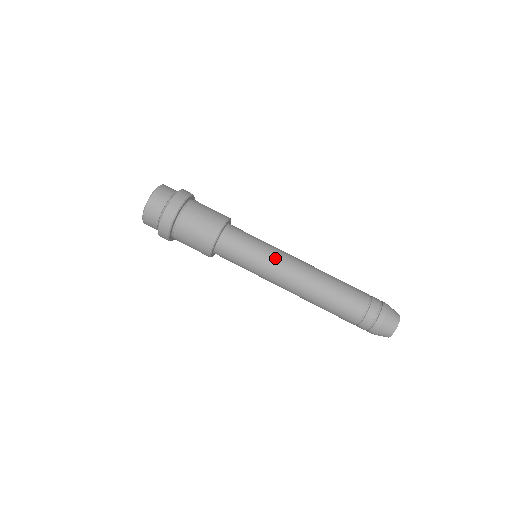
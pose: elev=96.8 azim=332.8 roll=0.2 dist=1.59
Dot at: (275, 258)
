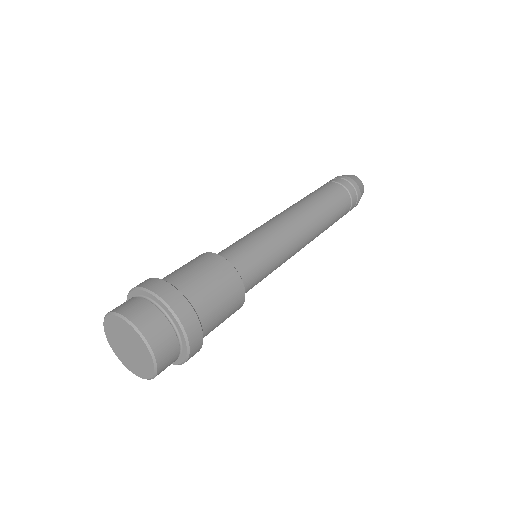
Dot at: (285, 239)
